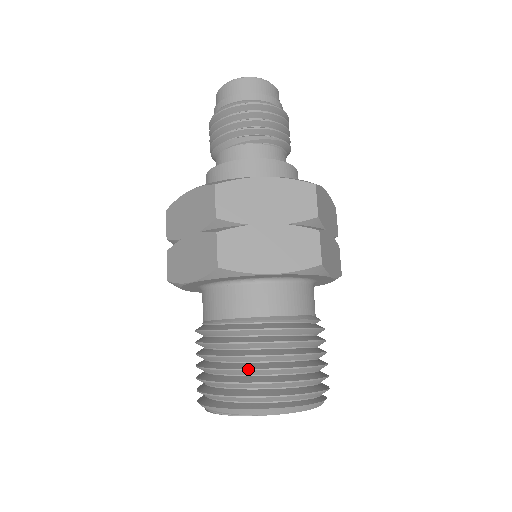
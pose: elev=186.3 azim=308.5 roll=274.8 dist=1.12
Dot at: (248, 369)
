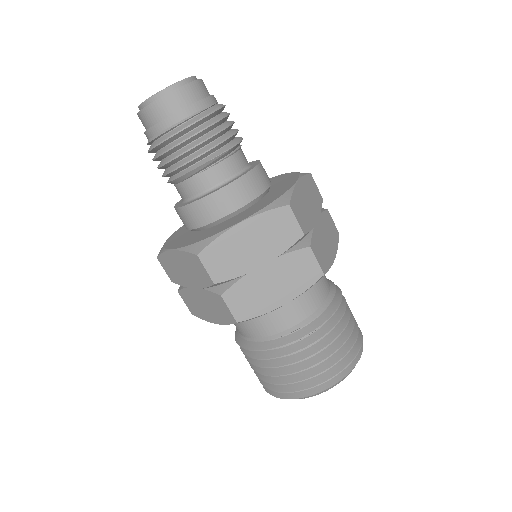
Dot at: occluded
